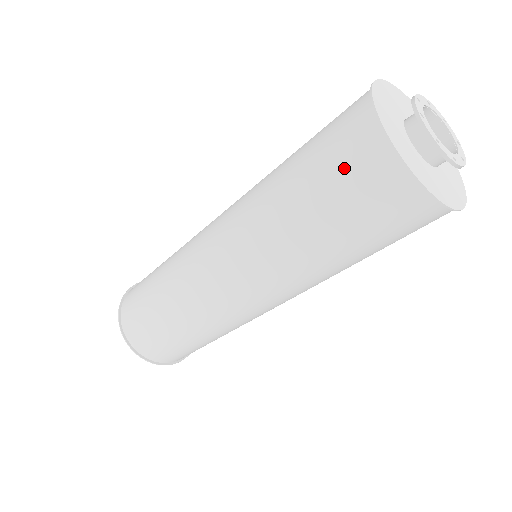
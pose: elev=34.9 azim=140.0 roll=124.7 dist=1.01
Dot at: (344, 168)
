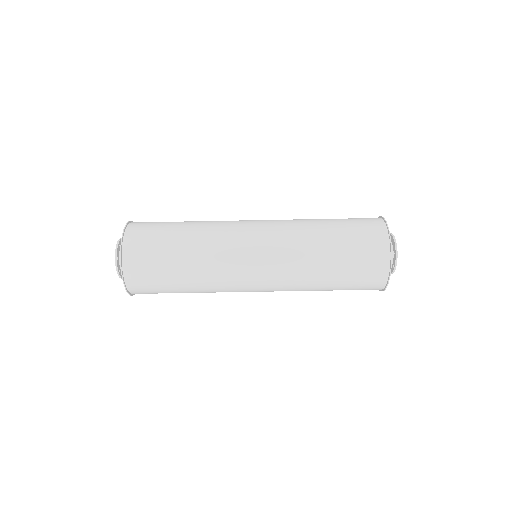
Dot at: (364, 266)
